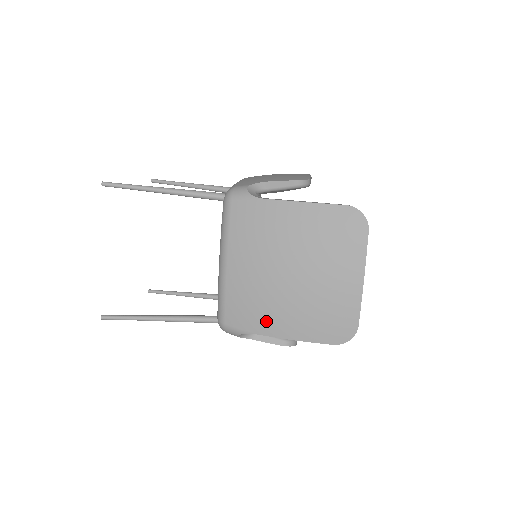
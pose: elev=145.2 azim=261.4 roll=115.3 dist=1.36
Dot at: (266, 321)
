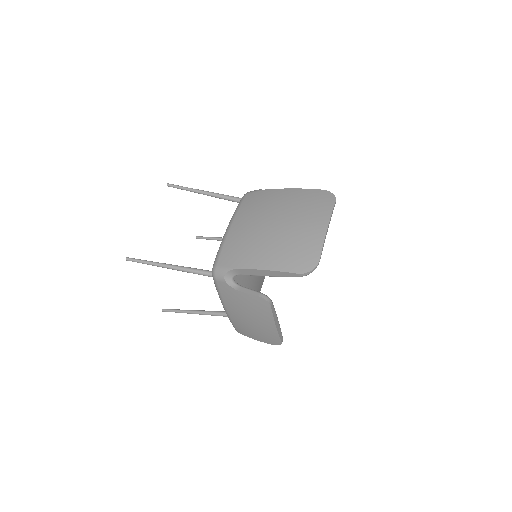
Dot at: (249, 257)
